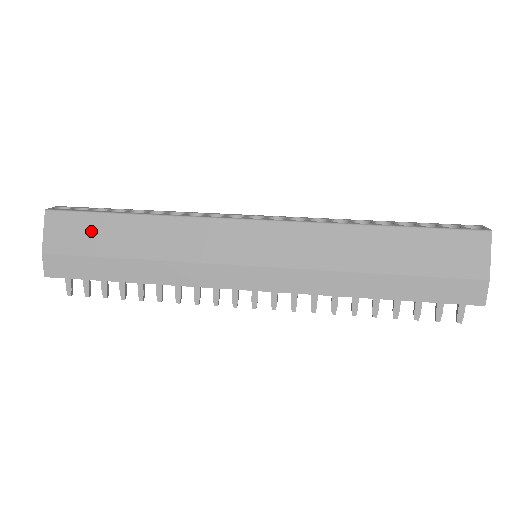
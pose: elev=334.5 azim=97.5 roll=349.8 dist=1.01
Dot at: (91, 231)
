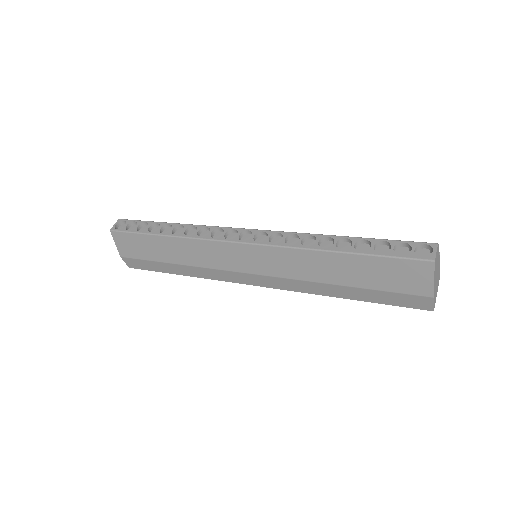
Dot at: (141, 245)
